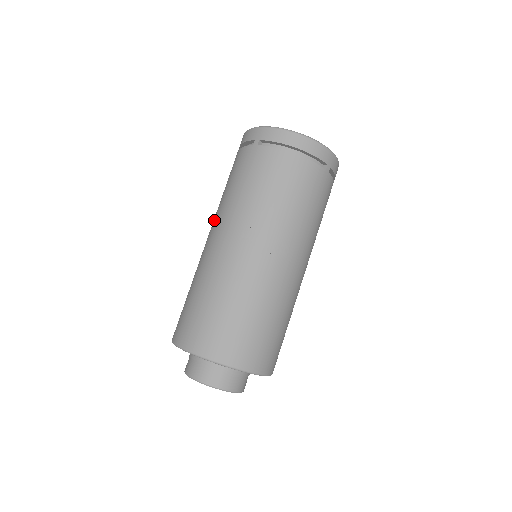
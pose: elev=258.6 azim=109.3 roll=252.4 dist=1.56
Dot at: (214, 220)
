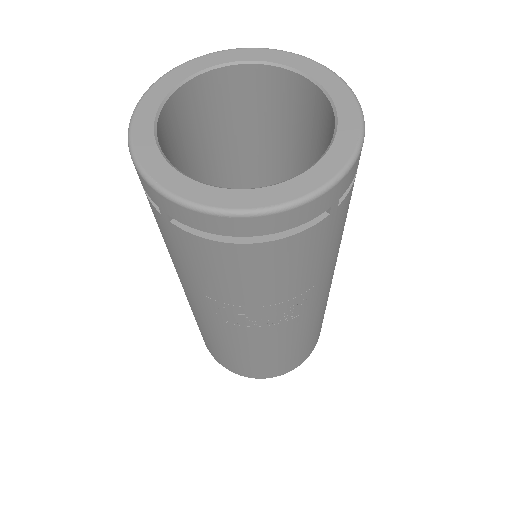
Dot at: occluded
